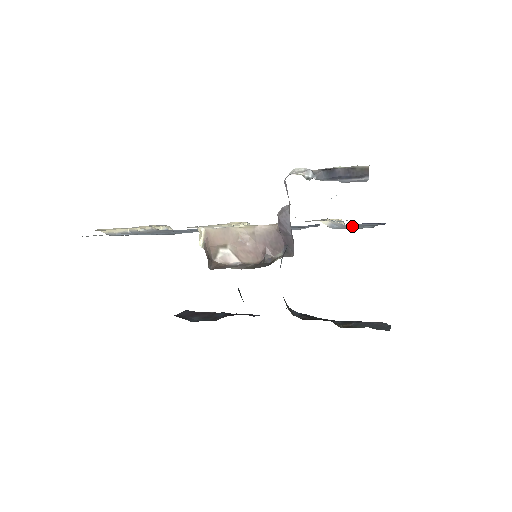
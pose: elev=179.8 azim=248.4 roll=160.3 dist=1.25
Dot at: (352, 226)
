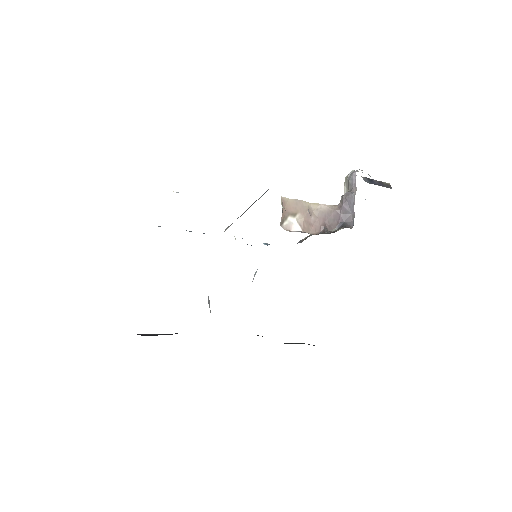
Dot at: occluded
